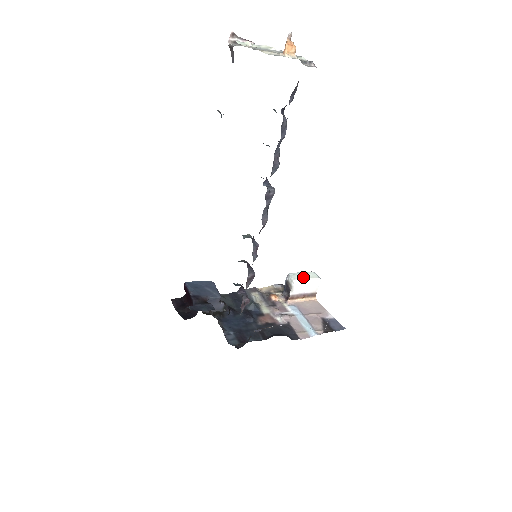
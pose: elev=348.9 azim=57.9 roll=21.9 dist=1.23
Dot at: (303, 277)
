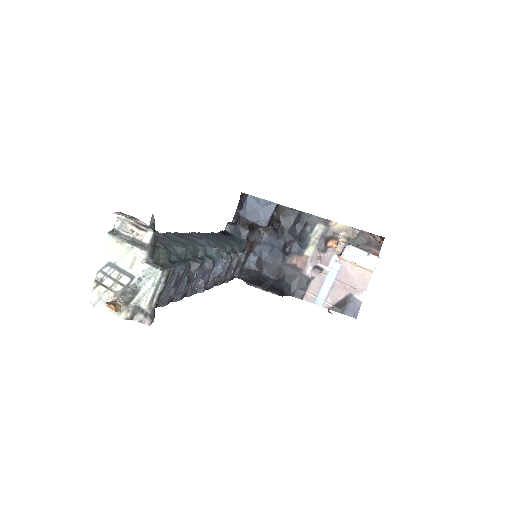
Dot at: (356, 259)
